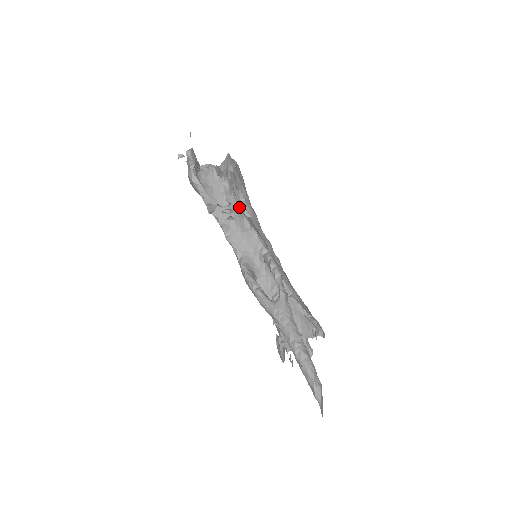
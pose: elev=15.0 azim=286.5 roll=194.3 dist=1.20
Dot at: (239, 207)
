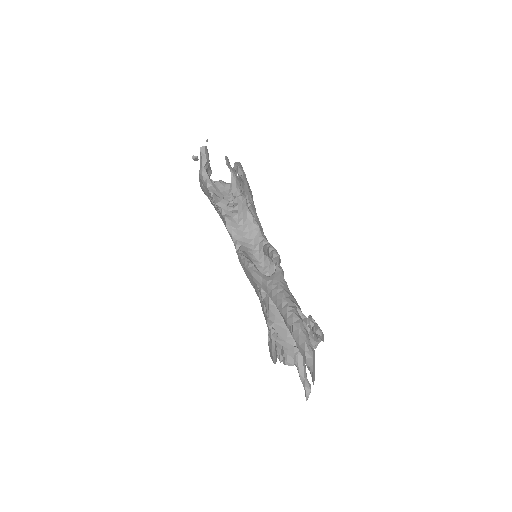
Dot at: (244, 198)
